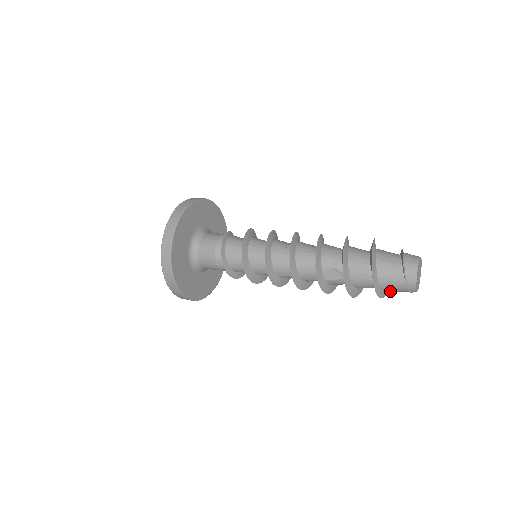
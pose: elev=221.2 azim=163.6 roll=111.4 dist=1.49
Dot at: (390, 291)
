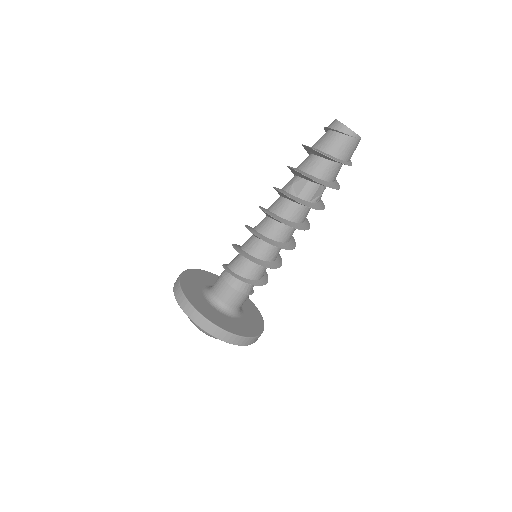
Dot at: (340, 152)
